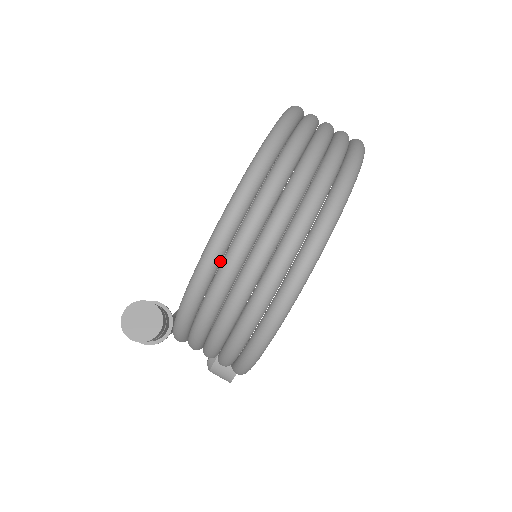
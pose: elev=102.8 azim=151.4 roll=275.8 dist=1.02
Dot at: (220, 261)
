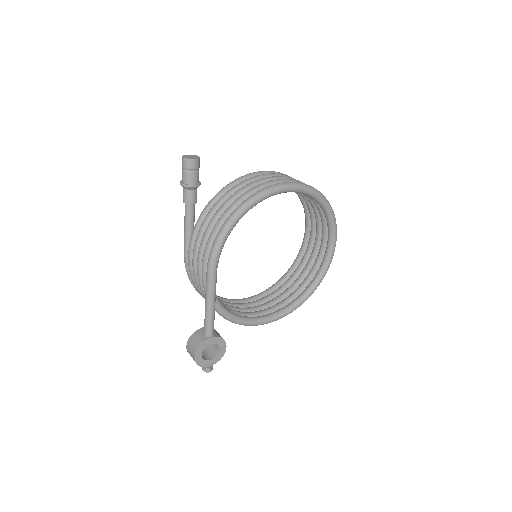
Dot at: occluded
